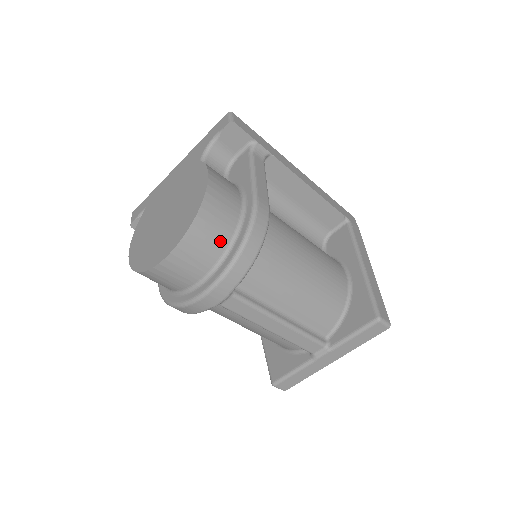
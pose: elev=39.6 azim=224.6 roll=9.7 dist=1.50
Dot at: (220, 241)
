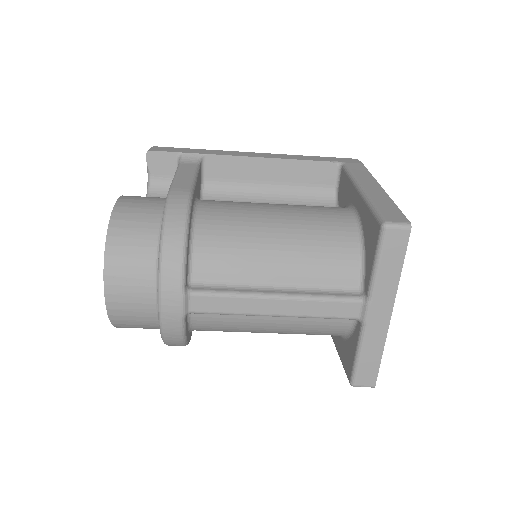
Dot at: (145, 247)
